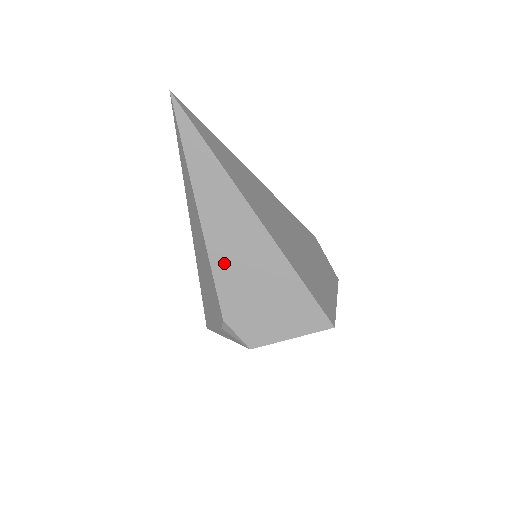
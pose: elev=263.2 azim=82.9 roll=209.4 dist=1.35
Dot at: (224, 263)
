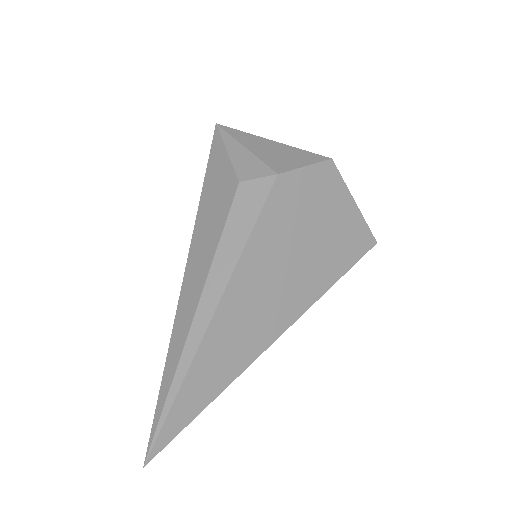
Dot at: occluded
